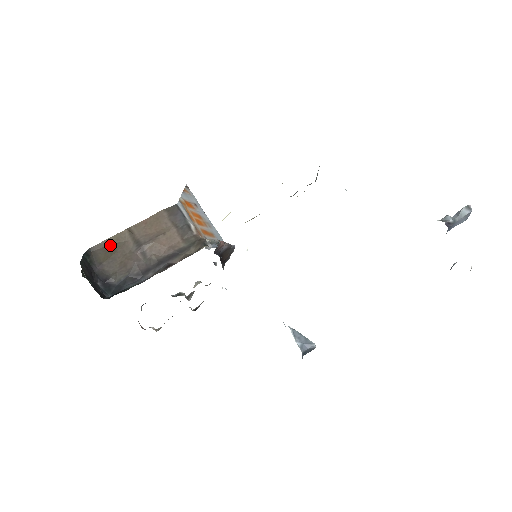
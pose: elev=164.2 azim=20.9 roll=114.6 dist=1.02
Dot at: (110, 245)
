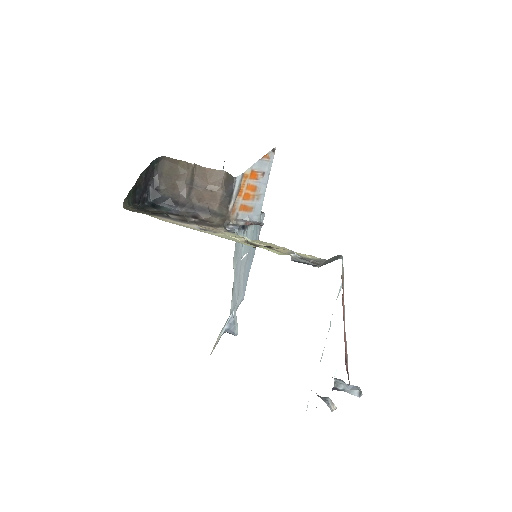
Dot at: (176, 165)
